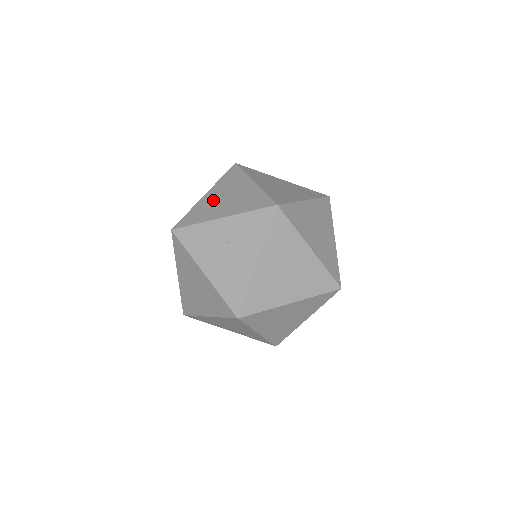
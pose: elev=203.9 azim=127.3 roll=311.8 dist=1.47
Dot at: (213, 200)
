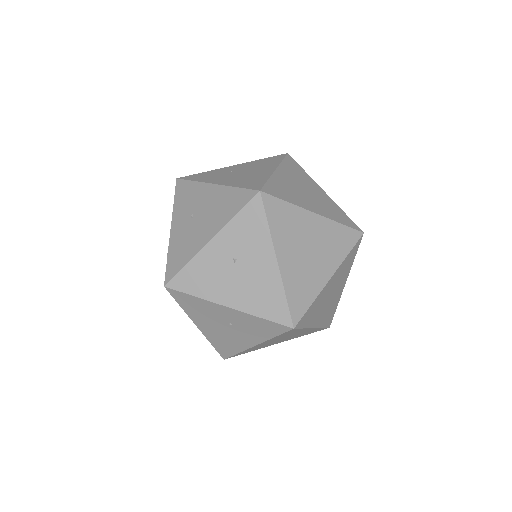
Dot at: (220, 263)
